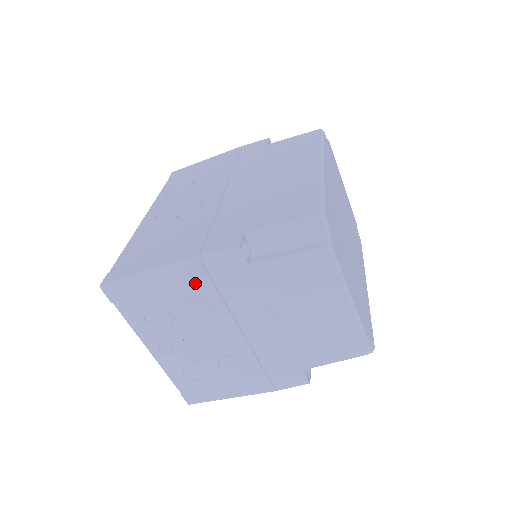
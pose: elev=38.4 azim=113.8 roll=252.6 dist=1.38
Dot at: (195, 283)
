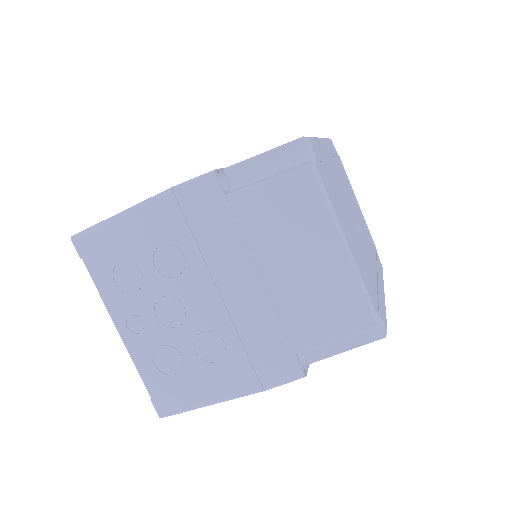
Dot at: (167, 223)
